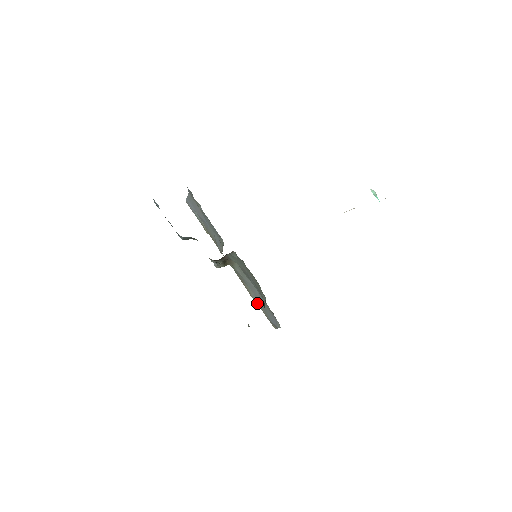
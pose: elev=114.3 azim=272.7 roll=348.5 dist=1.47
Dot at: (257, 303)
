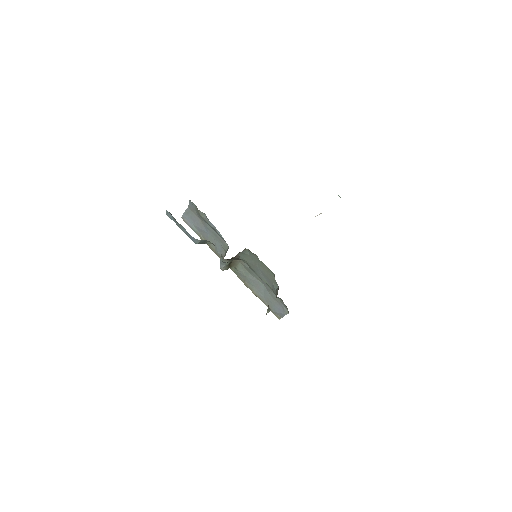
Dot at: (260, 299)
